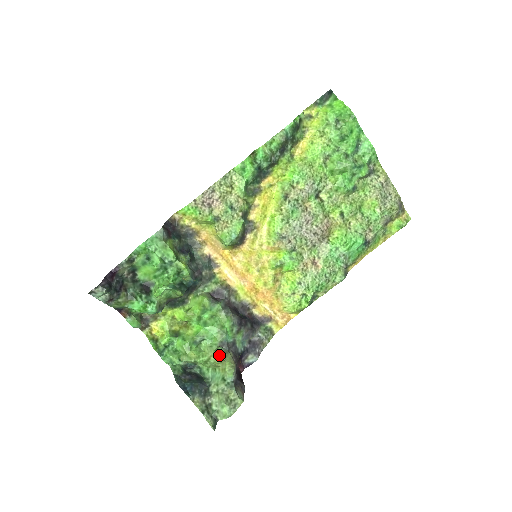
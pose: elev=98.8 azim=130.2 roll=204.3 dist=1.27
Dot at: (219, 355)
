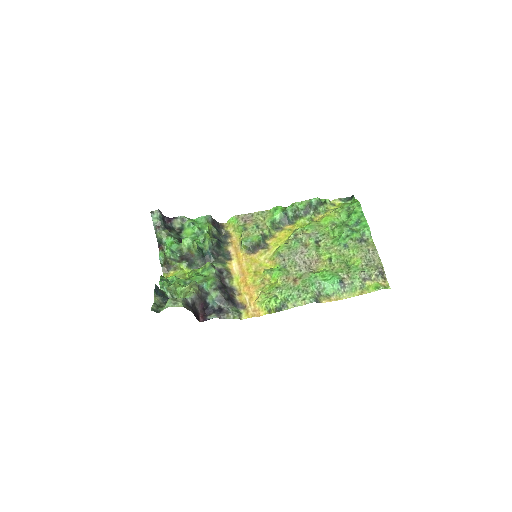
Dot at: (191, 283)
